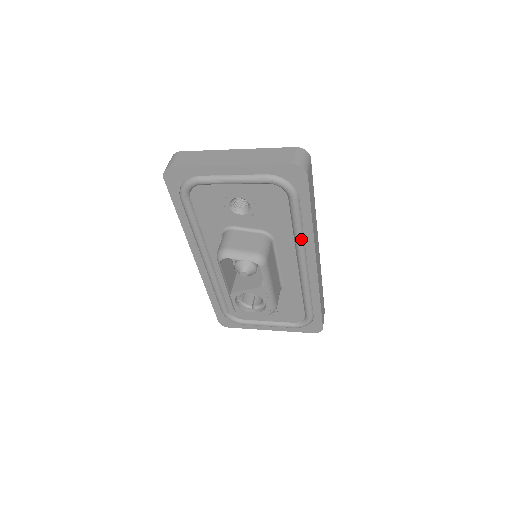
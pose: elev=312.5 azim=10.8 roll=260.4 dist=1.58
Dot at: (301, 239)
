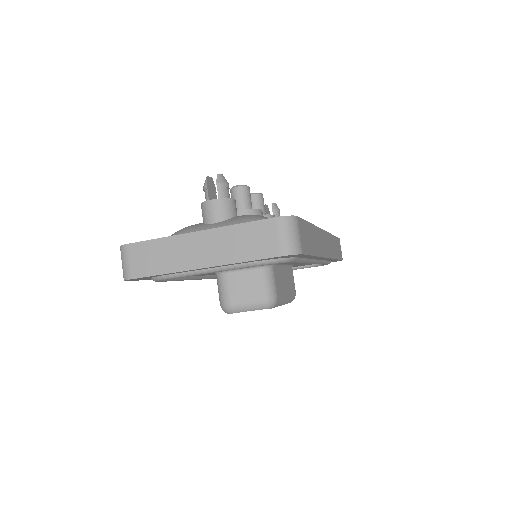
Dot at: (307, 262)
